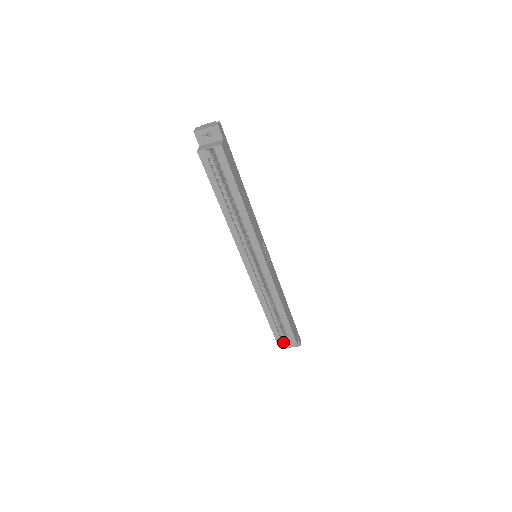
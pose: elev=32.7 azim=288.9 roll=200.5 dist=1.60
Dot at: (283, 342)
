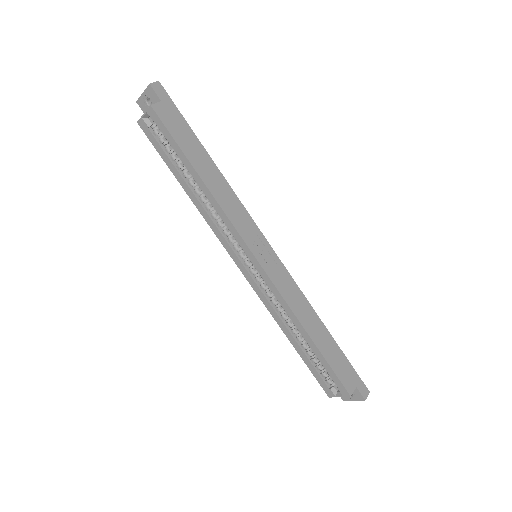
Dot at: (331, 389)
